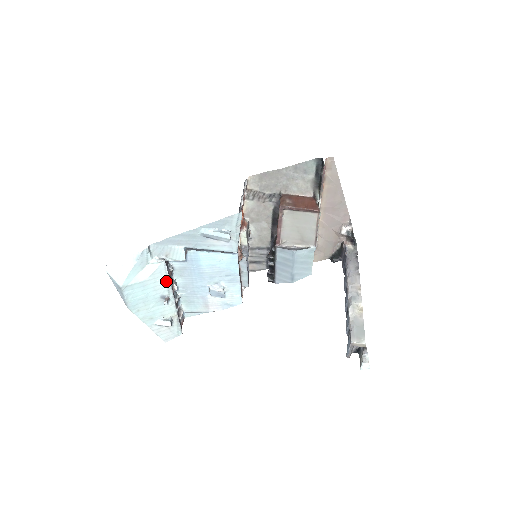
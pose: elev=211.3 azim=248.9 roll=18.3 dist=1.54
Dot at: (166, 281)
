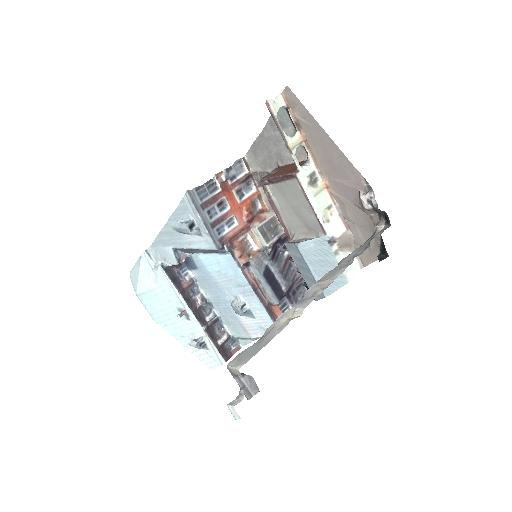
Dot at: (173, 290)
